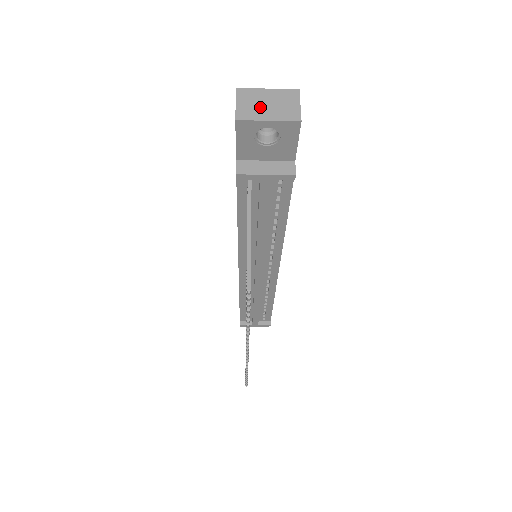
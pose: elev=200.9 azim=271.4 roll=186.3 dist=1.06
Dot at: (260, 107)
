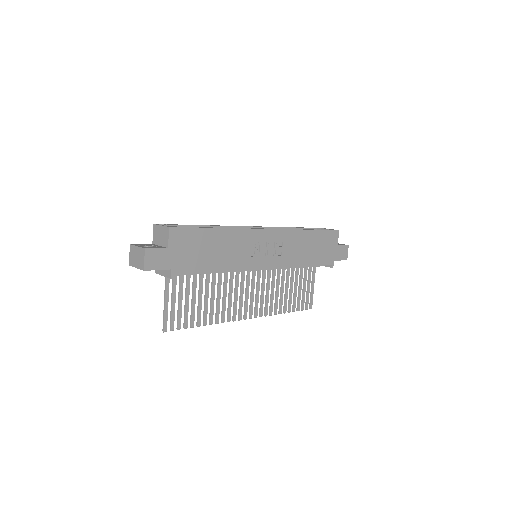
Dot at: (135, 259)
